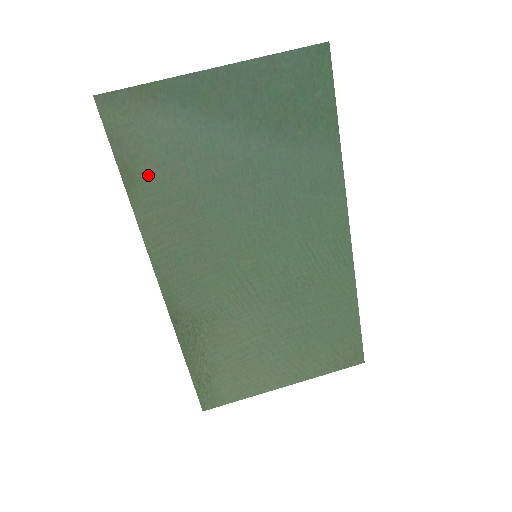
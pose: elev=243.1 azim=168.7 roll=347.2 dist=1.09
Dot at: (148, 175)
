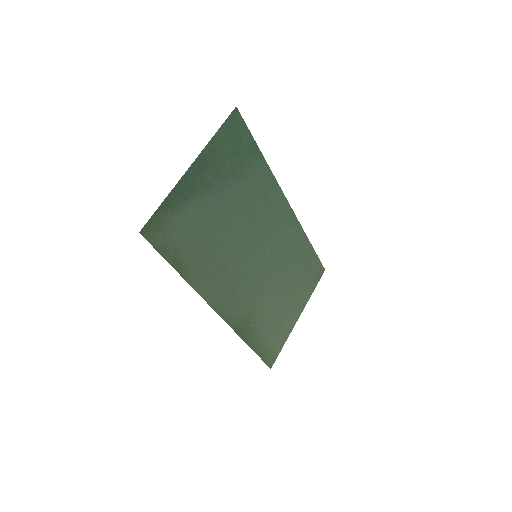
Dot at: (187, 256)
